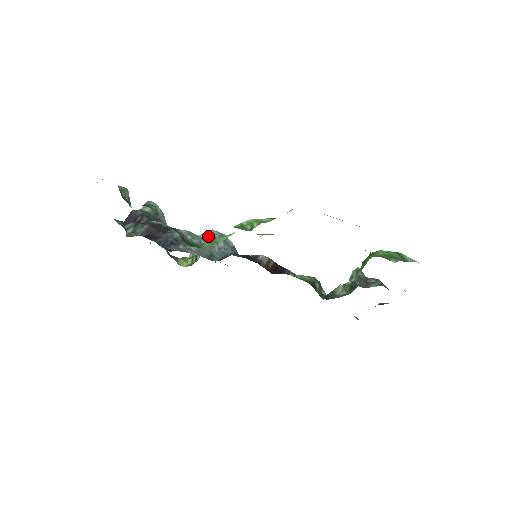
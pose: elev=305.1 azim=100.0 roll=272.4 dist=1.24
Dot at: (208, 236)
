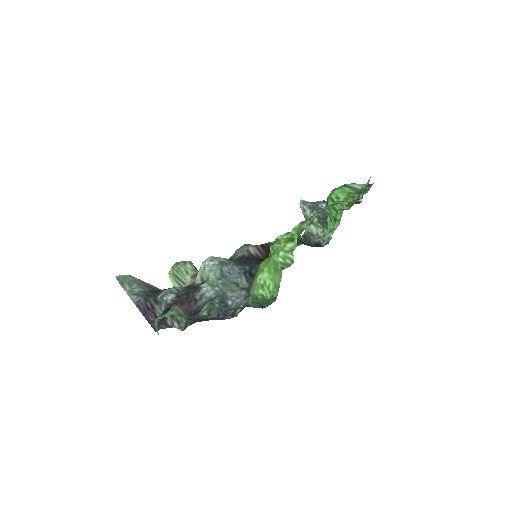
Dot at: (217, 273)
